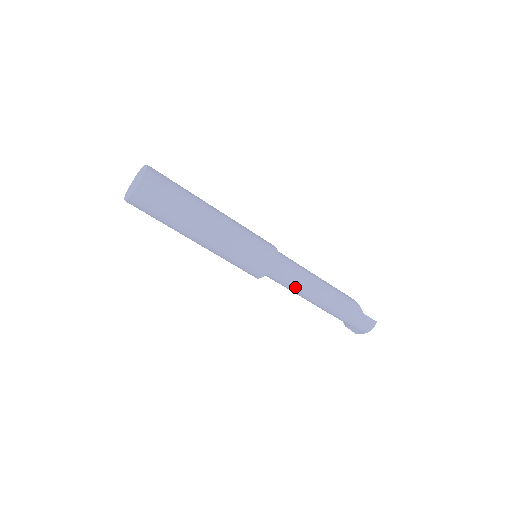
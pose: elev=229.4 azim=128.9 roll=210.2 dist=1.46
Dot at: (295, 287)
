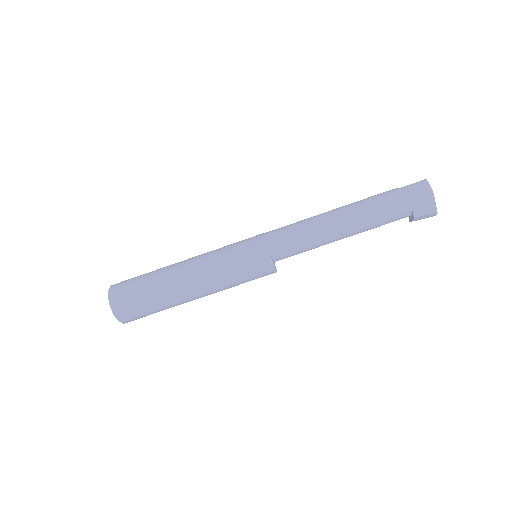
Dot at: (307, 234)
